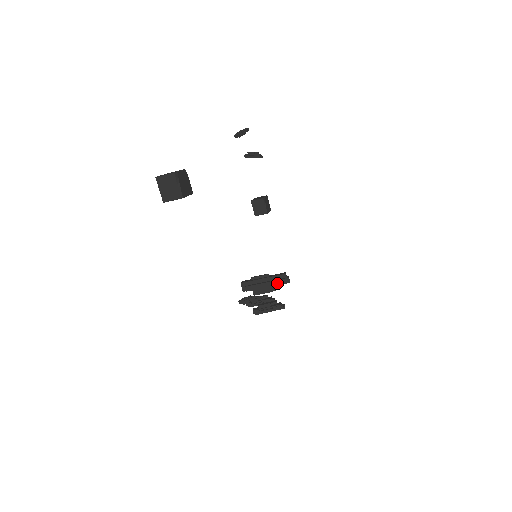
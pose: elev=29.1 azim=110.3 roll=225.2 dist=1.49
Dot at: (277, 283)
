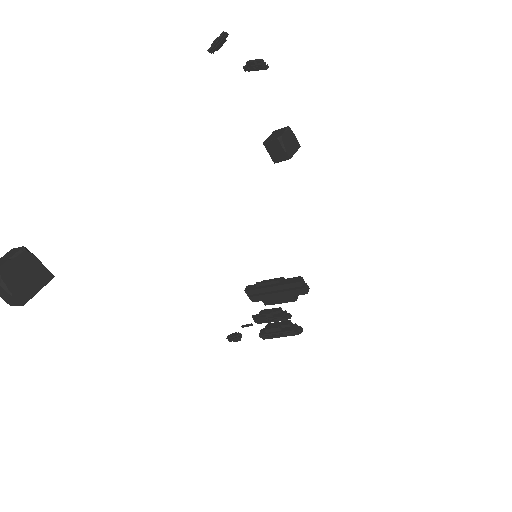
Dot at: (290, 294)
